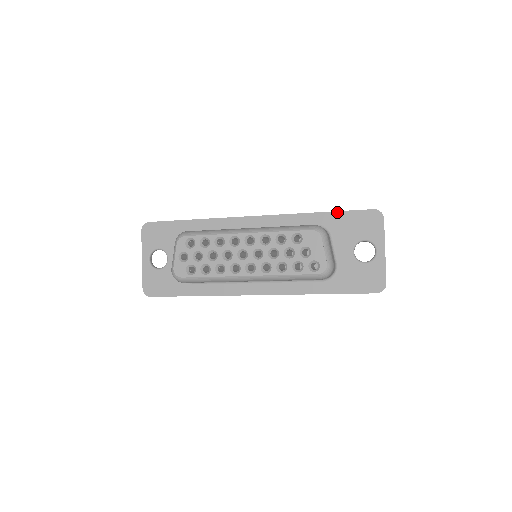
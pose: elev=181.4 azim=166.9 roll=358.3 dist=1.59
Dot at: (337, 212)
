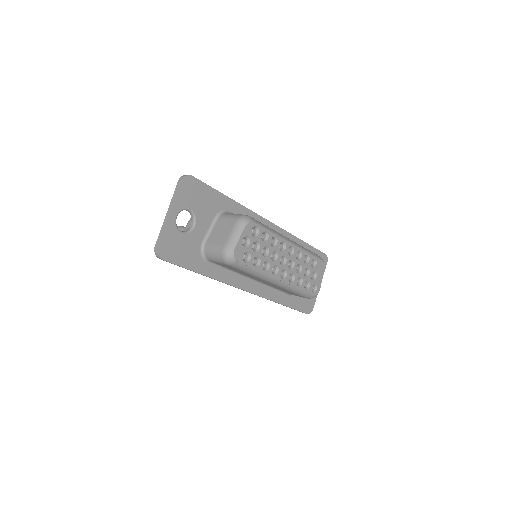
Dot at: (311, 246)
